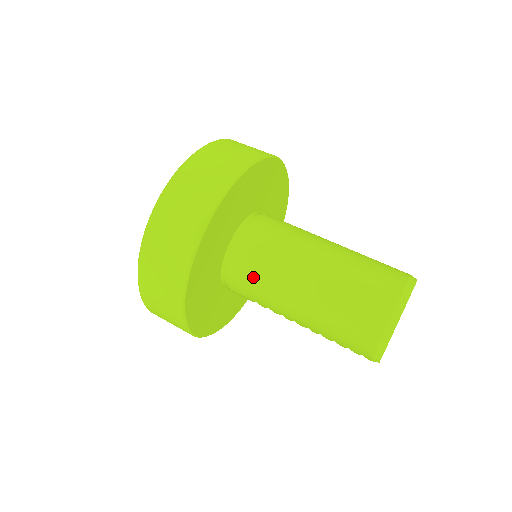
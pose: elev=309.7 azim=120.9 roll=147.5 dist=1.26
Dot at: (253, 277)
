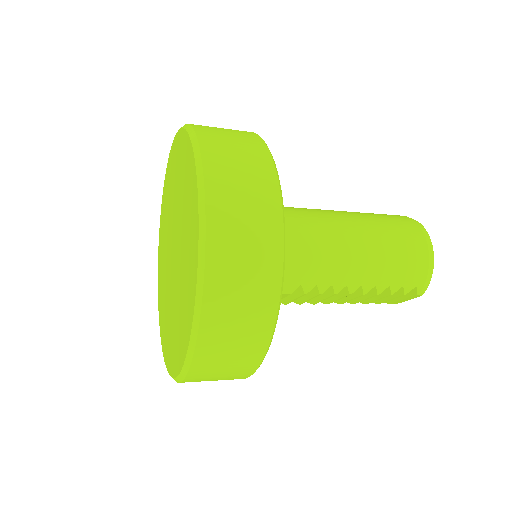
Dot at: (298, 243)
